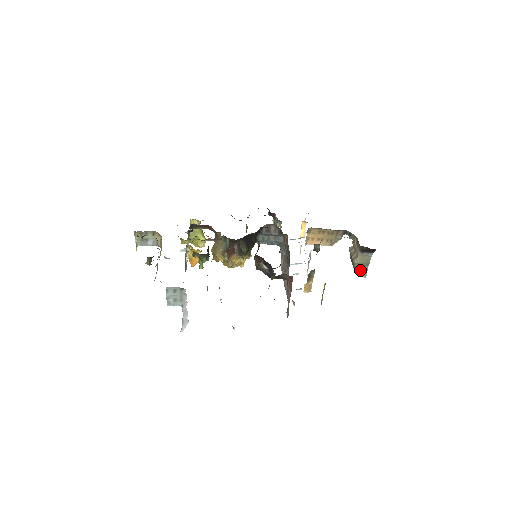
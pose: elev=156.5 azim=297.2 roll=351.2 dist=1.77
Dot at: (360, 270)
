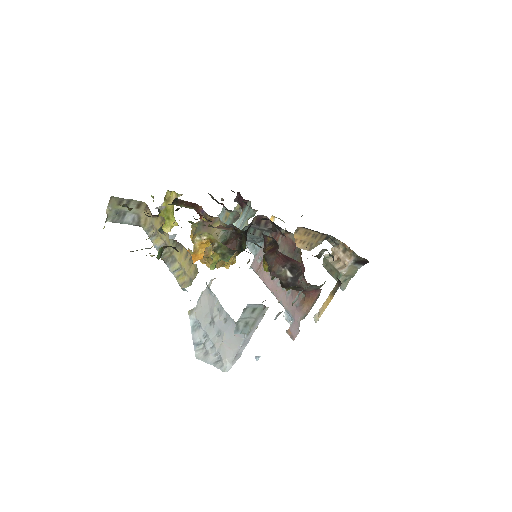
Dot at: (343, 282)
